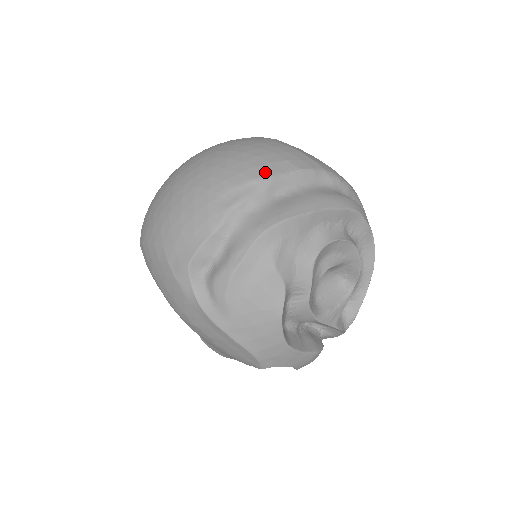
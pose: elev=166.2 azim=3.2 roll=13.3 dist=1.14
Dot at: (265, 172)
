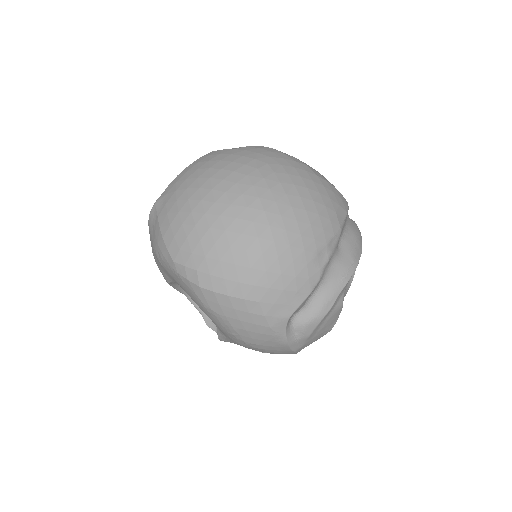
Dot at: (337, 226)
